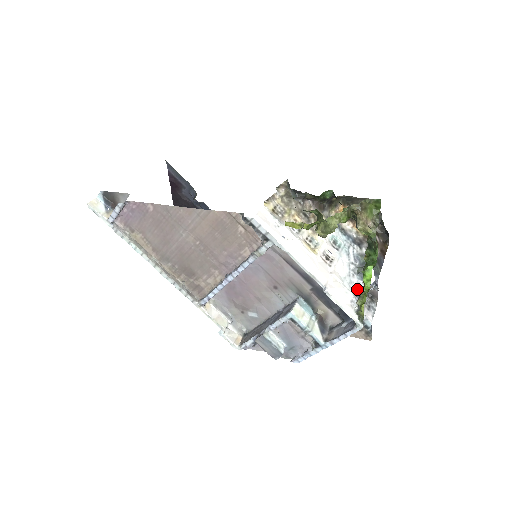
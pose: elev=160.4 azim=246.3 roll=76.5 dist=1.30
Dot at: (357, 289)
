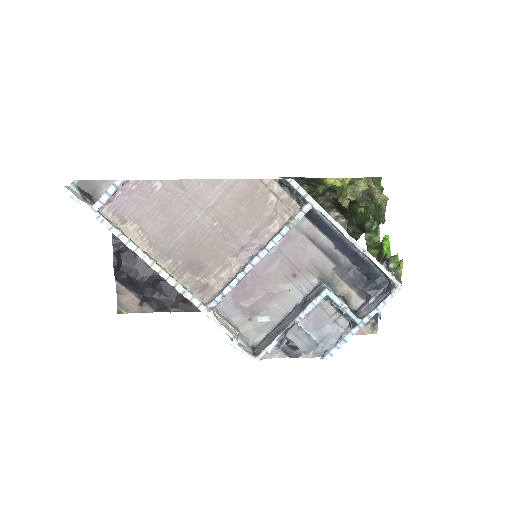
Dot at: occluded
